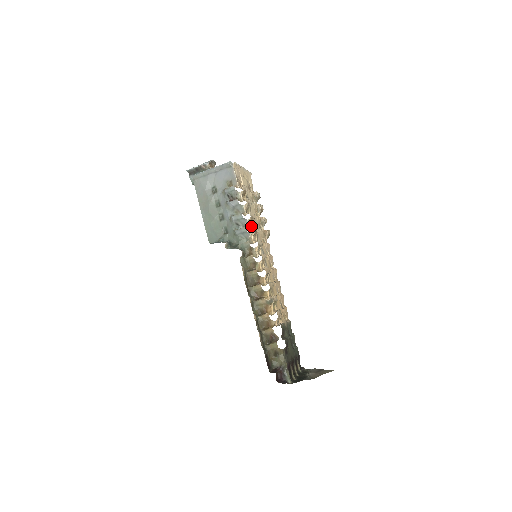
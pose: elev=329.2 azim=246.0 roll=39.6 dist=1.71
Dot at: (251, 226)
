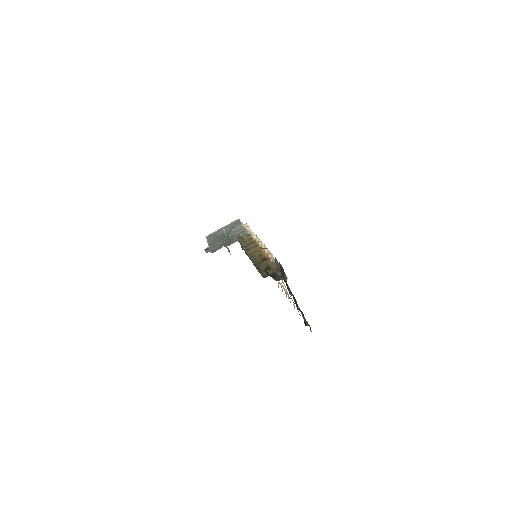
Dot at: occluded
